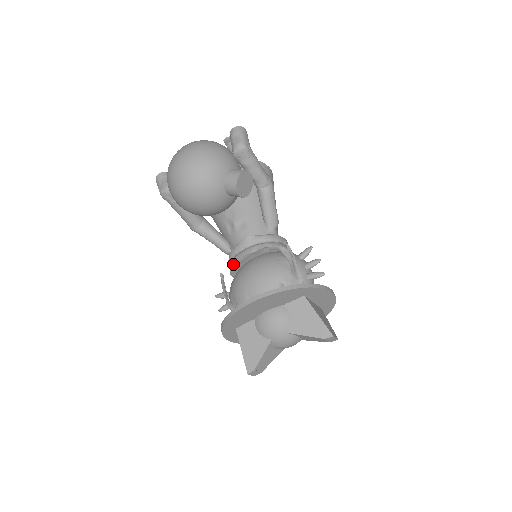
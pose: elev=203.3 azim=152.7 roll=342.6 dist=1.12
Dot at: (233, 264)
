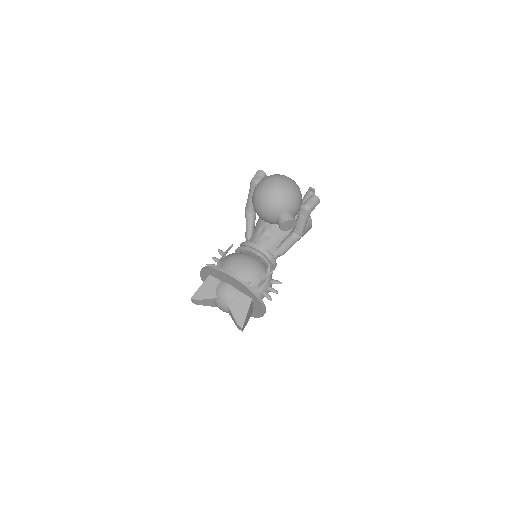
Dot at: (242, 248)
